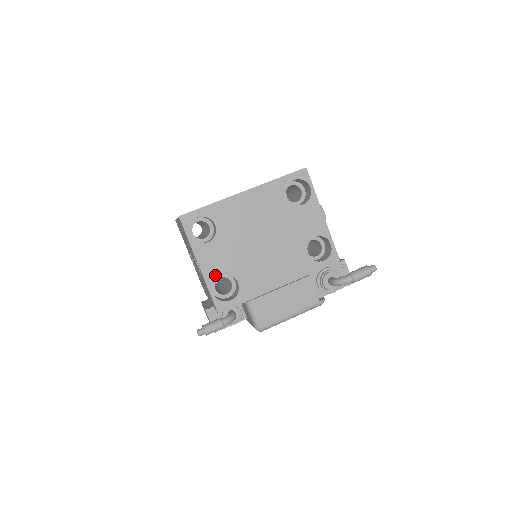
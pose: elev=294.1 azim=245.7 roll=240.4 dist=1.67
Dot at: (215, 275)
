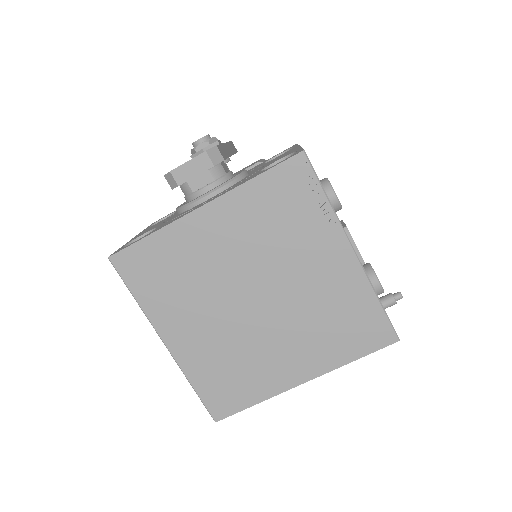
Dot at: occluded
